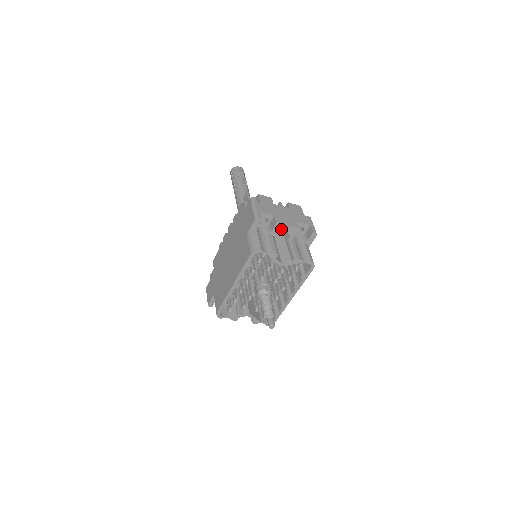
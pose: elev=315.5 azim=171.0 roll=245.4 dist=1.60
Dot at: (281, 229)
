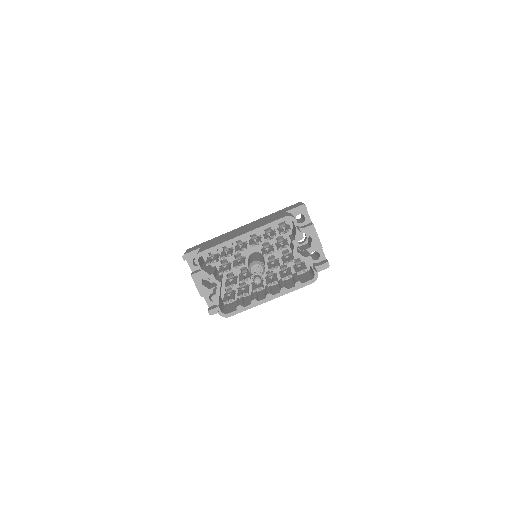
Dot at: (311, 234)
